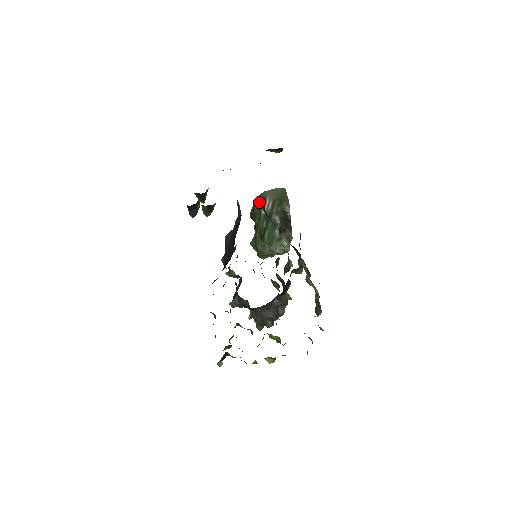
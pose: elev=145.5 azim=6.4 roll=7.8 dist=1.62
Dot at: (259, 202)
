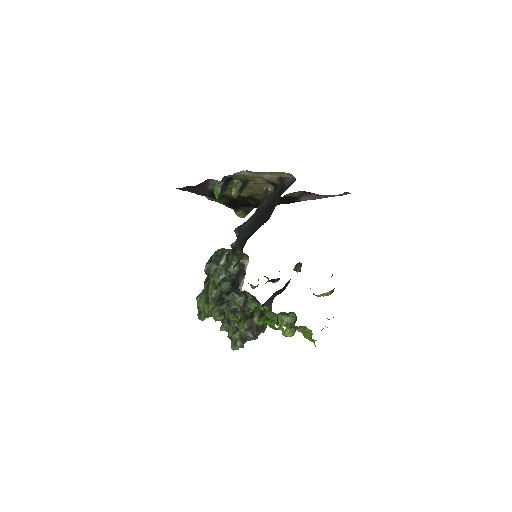
Dot at: (217, 255)
